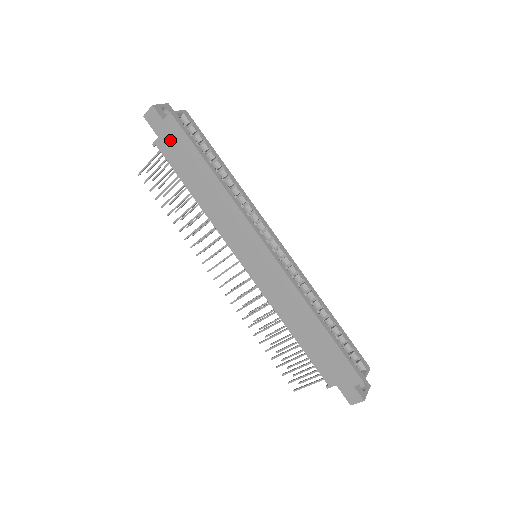
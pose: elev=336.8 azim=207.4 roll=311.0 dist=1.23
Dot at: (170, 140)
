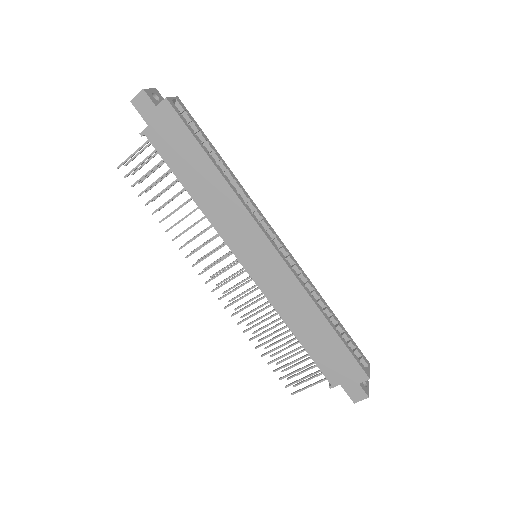
Dot at: (163, 129)
